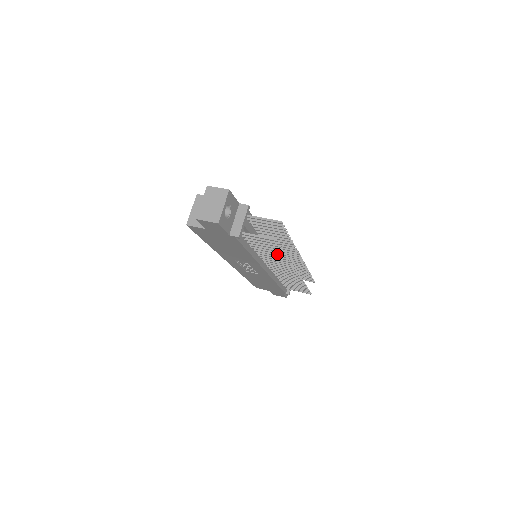
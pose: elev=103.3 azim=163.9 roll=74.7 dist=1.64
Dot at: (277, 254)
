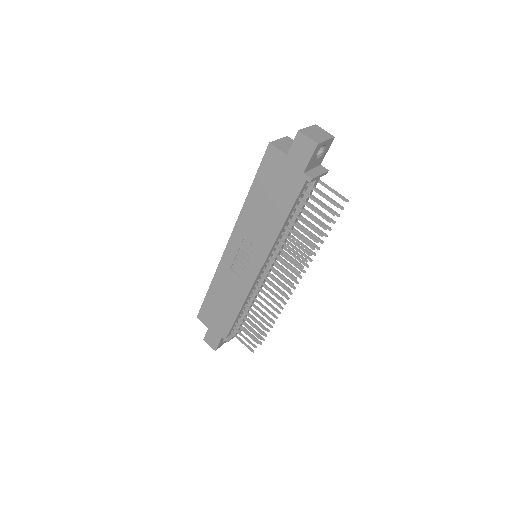
Dot at: (306, 241)
